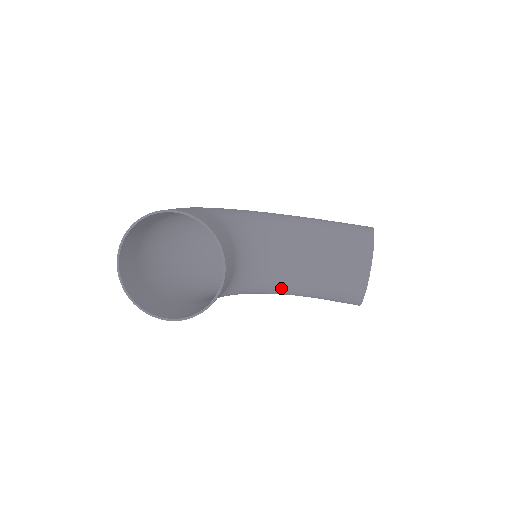
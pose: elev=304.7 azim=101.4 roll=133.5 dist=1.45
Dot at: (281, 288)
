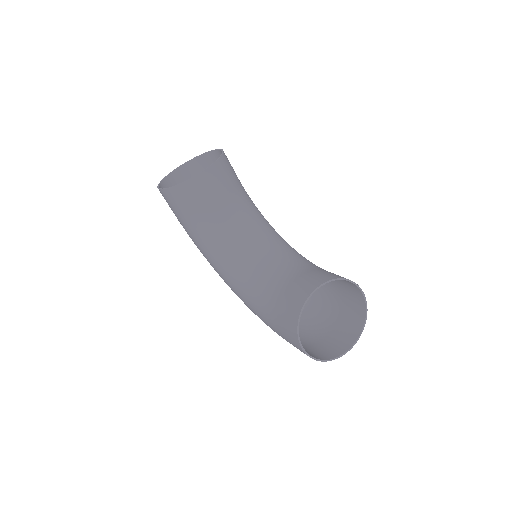
Dot at: (251, 283)
